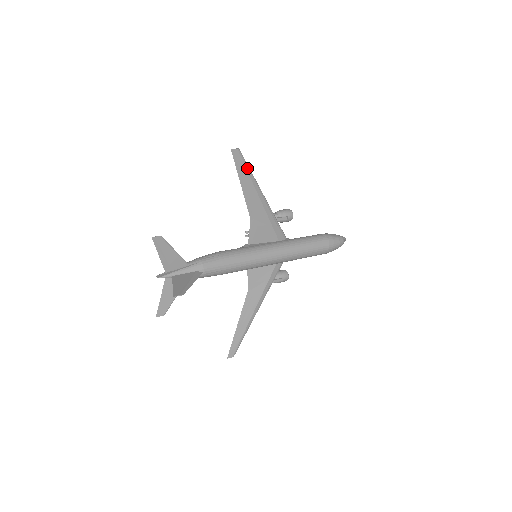
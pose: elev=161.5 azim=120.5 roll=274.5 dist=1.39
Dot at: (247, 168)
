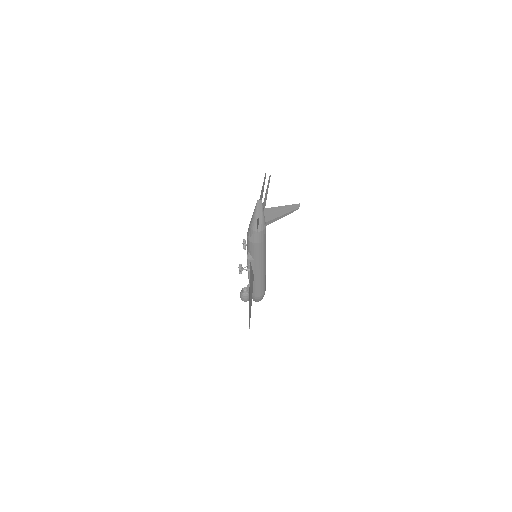
Dot at: (267, 192)
